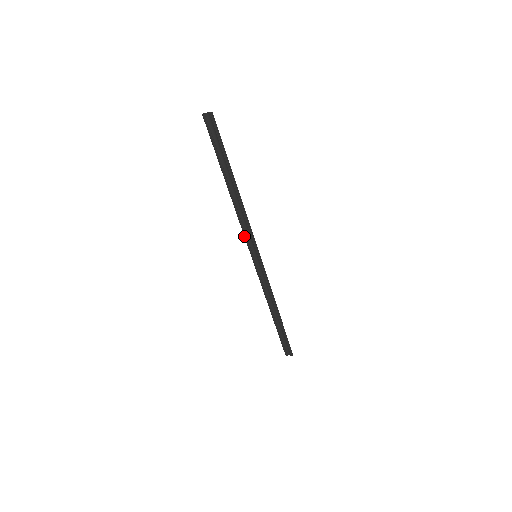
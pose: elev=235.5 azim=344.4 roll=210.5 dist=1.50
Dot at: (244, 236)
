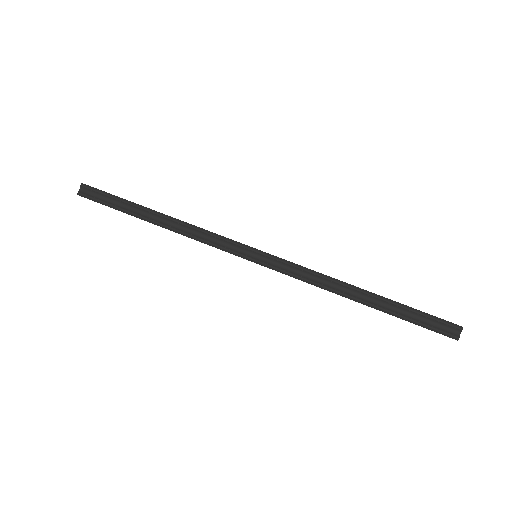
Dot at: occluded
